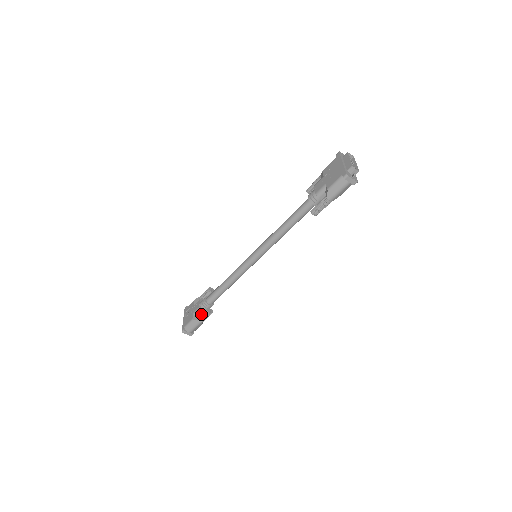
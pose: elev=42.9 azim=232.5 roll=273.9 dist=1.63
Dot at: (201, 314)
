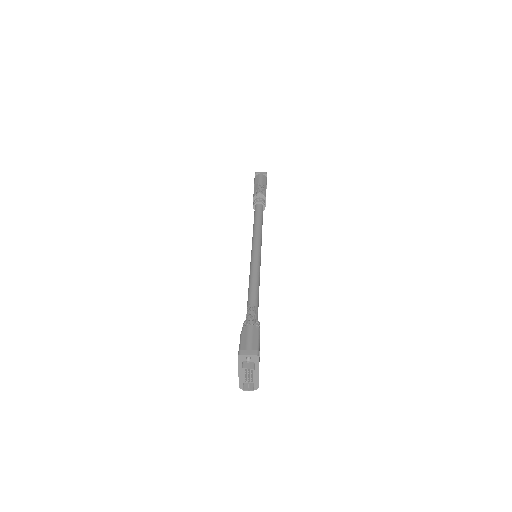
Dot at: occluded
